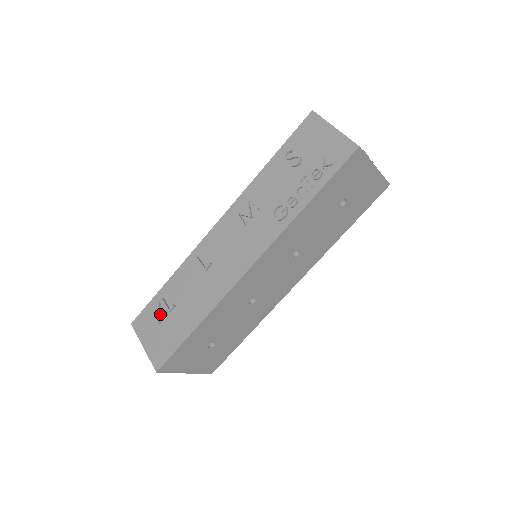
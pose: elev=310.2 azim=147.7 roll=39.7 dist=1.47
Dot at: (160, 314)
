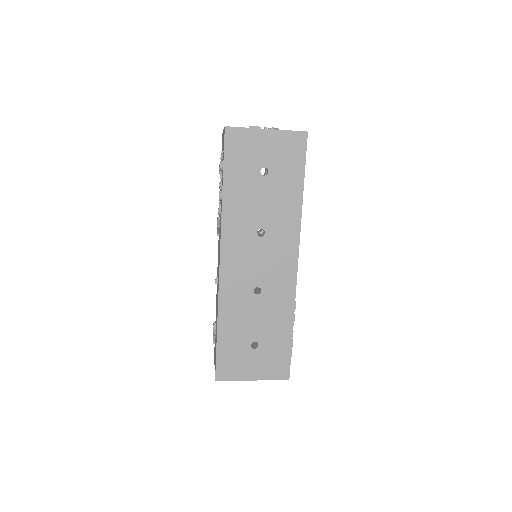
Dot at: (215, 336)
